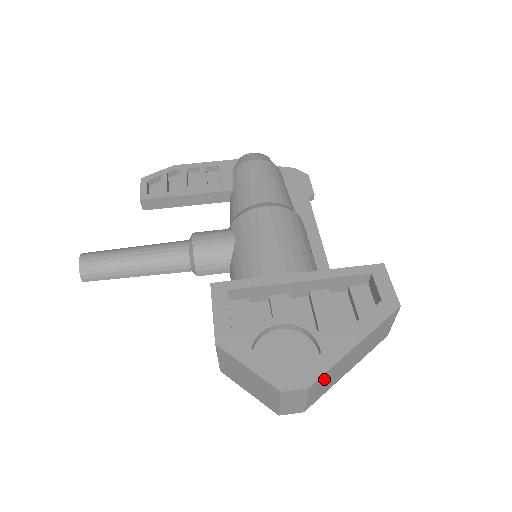
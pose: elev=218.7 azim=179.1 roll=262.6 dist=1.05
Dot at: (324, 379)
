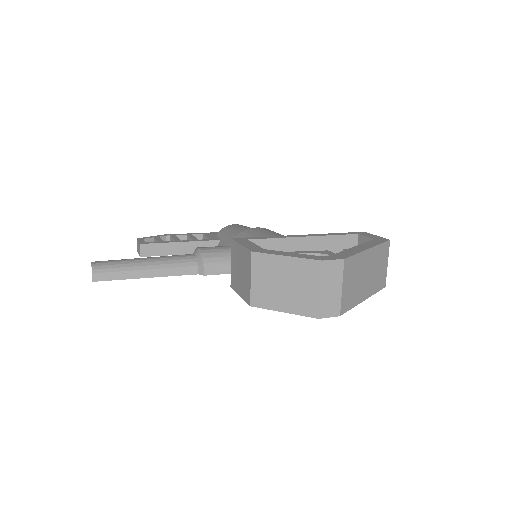
Dot at: (352, 269)
